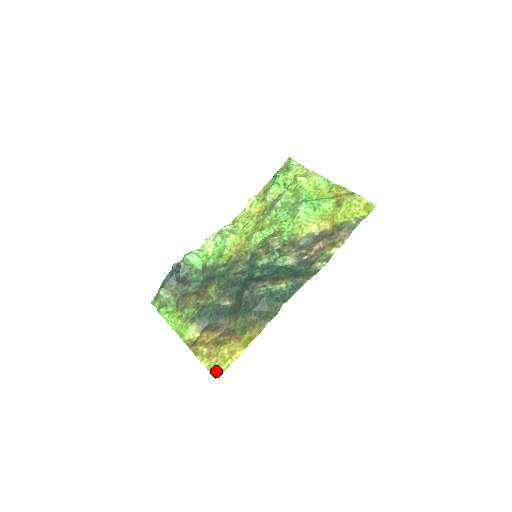
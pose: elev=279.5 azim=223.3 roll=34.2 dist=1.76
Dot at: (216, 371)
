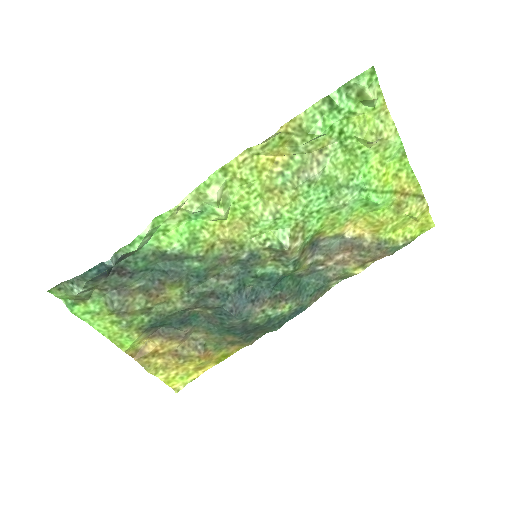
Dot at: (176, 384)
